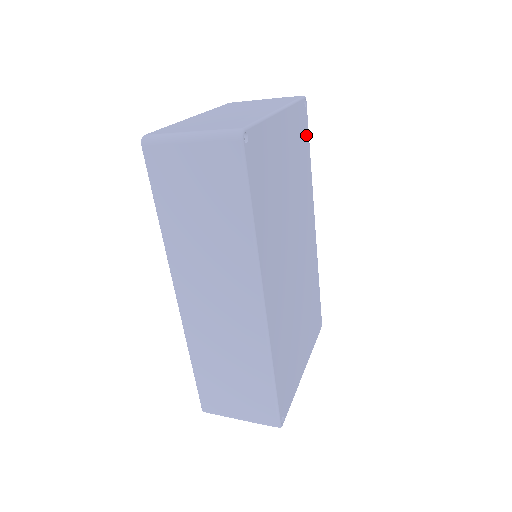
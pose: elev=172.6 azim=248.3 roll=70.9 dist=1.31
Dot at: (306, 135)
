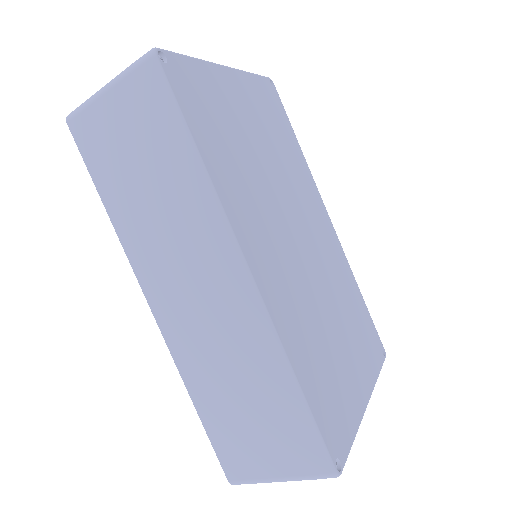
Dot at: (283, 116)
